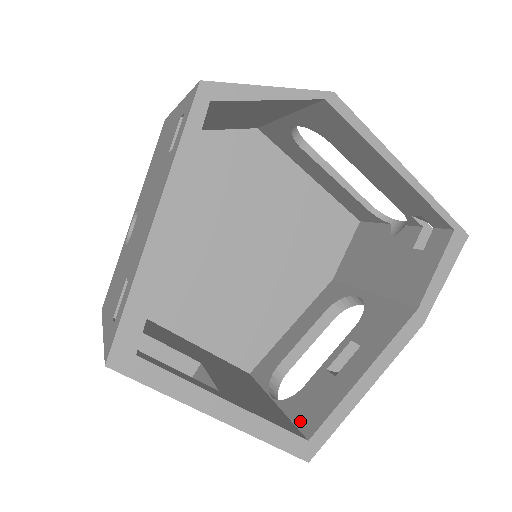
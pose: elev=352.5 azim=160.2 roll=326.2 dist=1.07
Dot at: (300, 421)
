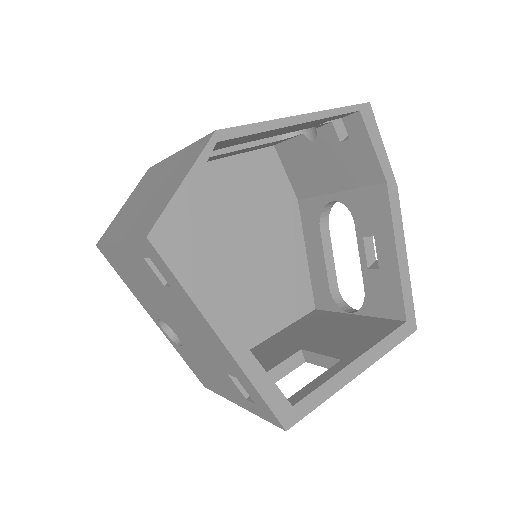
Dot at: (387, 314)
